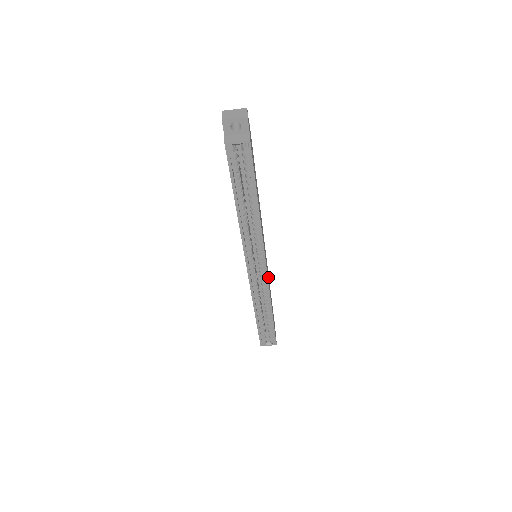
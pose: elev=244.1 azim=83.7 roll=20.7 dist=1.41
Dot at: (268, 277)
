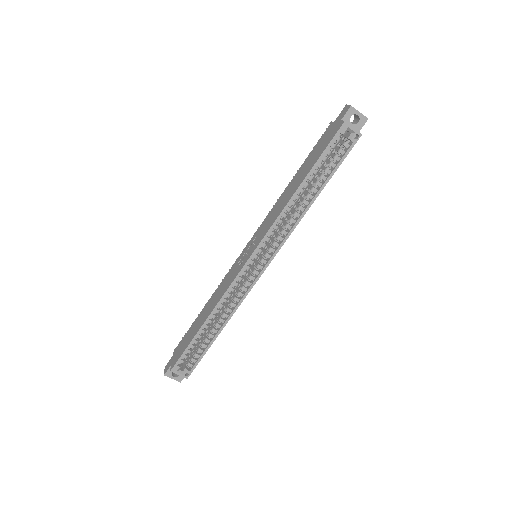
Dot at: occluded
